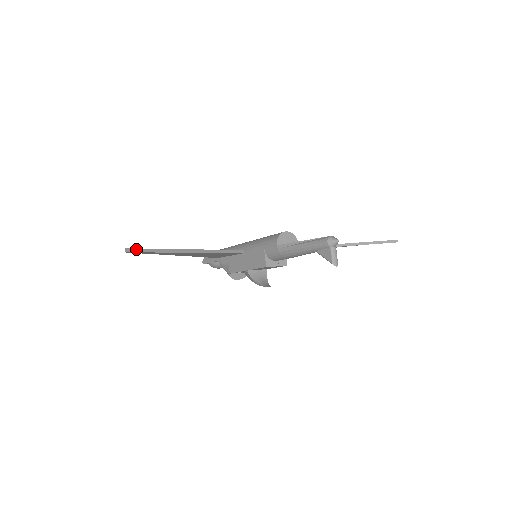
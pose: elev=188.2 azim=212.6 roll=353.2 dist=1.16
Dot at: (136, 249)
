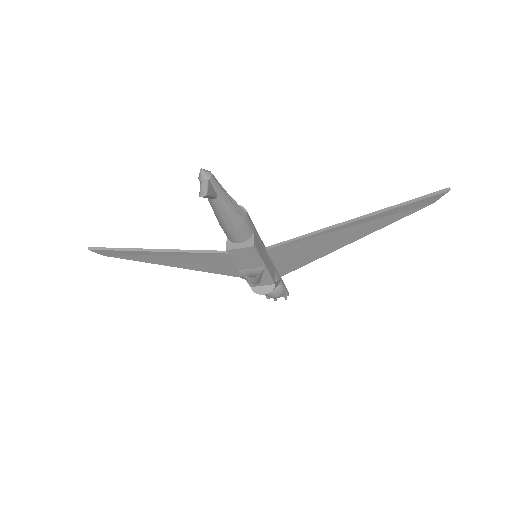
Dot at: (100, 248)
